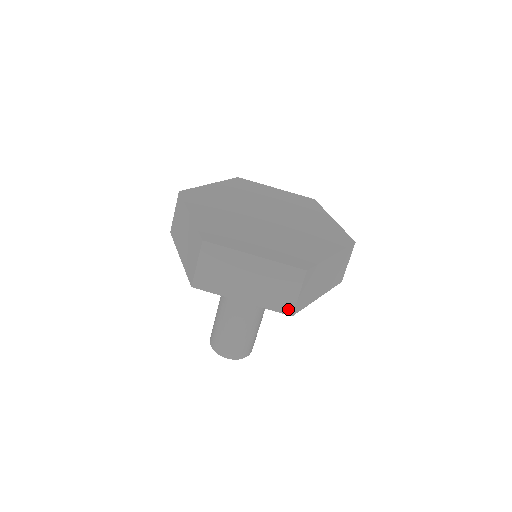
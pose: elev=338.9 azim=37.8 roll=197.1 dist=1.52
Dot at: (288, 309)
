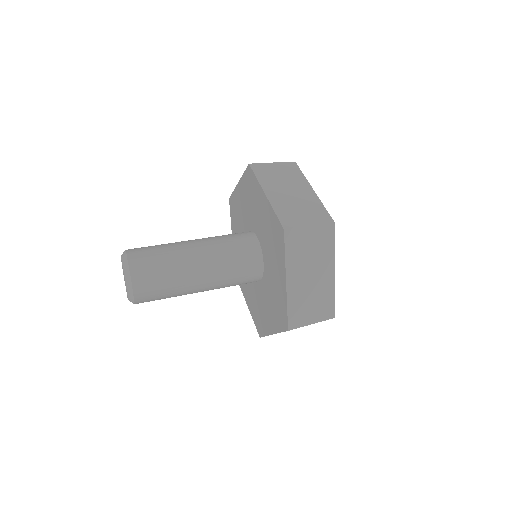
Dot at: (294, 324)
